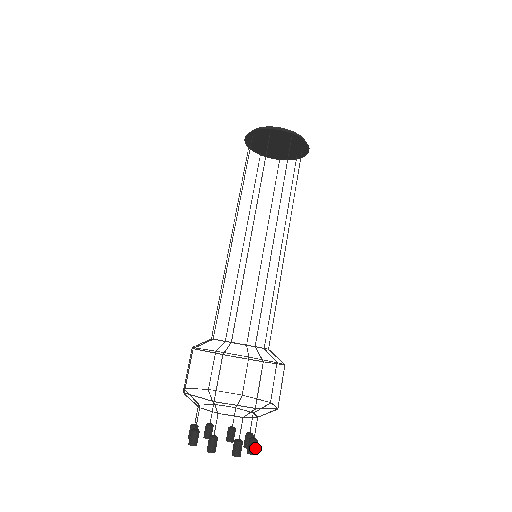
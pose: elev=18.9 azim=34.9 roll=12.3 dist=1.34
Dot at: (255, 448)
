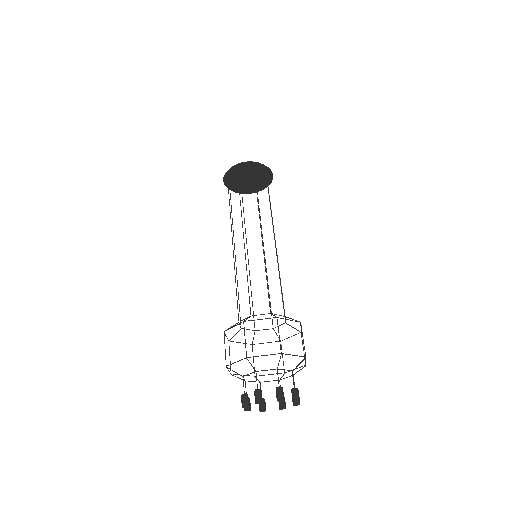
Dot at: (298, 395)
